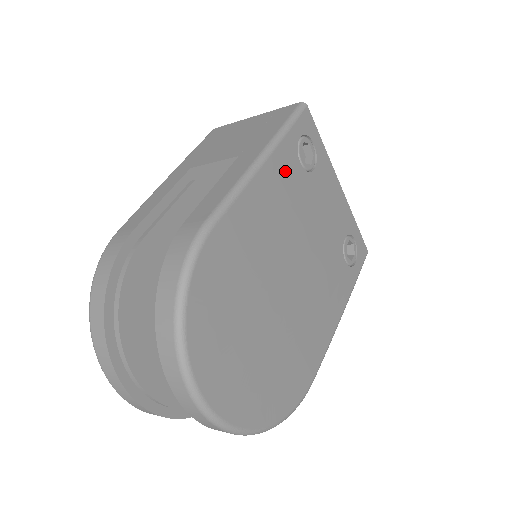
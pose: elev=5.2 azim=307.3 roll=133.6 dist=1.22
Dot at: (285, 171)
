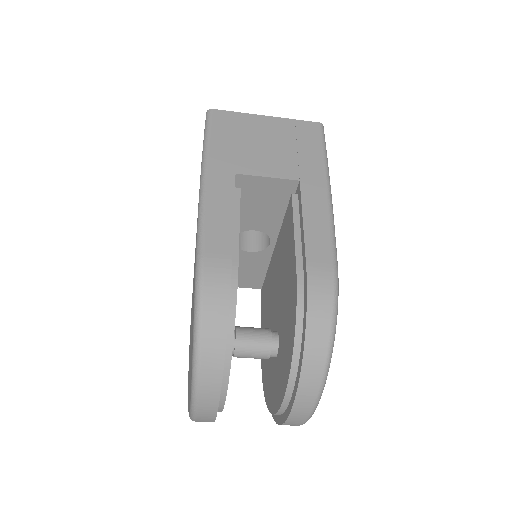
Dot at: occluded
